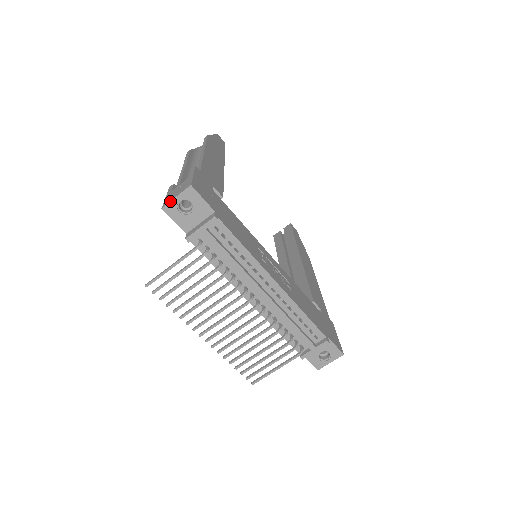
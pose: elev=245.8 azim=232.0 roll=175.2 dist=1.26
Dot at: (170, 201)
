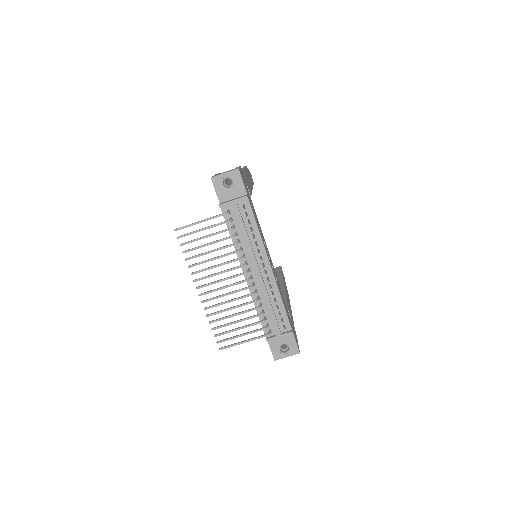
Dot at: (219, 174)
